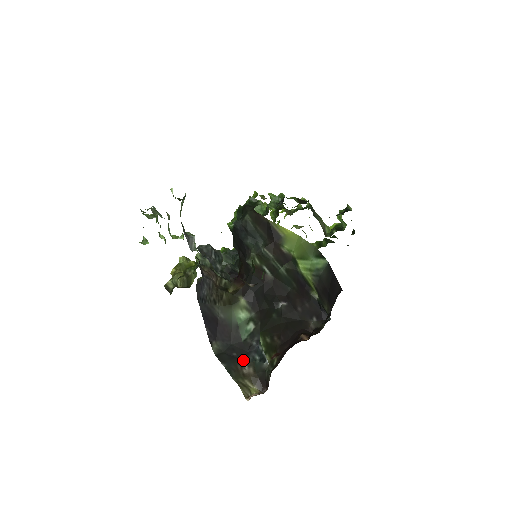
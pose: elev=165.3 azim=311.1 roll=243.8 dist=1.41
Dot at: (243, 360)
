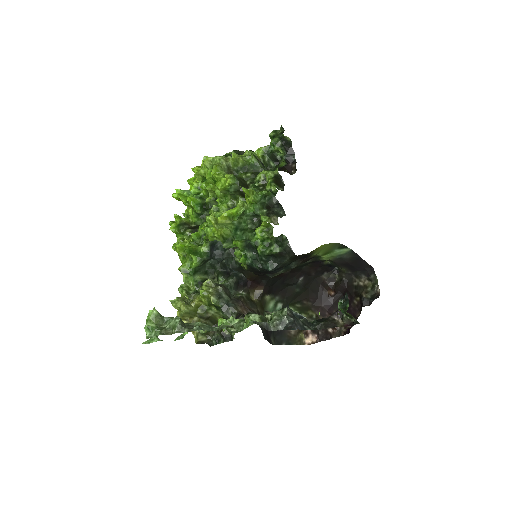
Dot at: occluded
